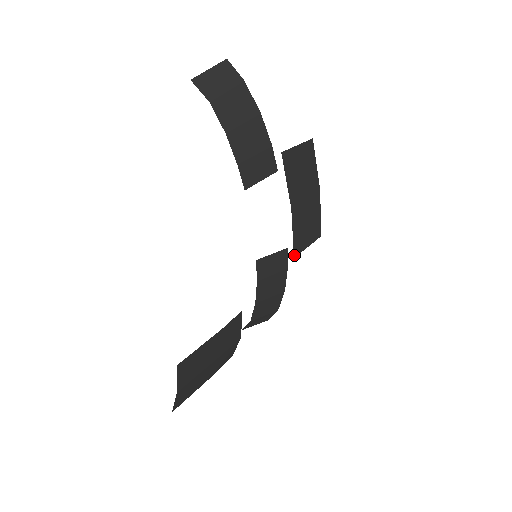
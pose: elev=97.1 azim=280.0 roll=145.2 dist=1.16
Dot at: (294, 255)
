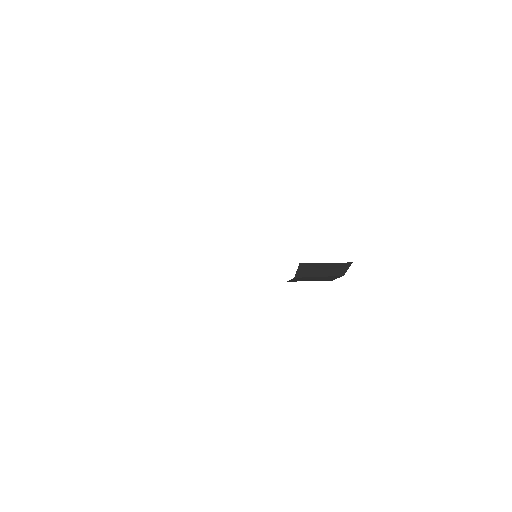
Dot at: occluded
